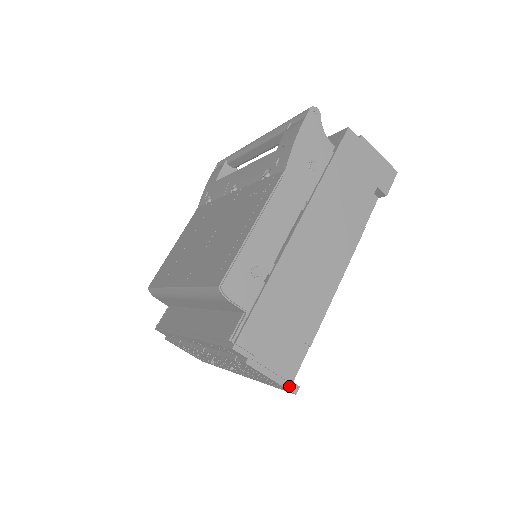
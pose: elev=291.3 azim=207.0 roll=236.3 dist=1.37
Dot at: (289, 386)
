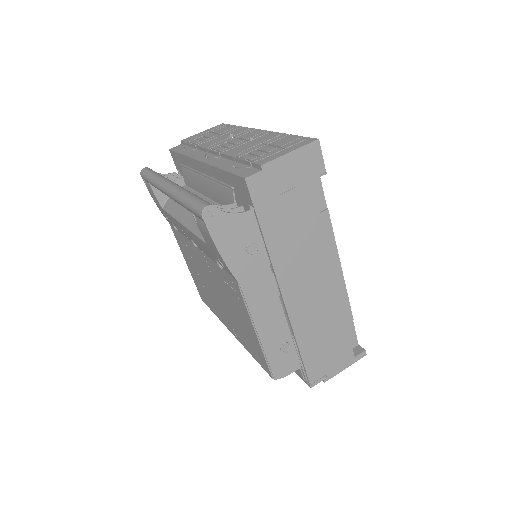
Dot at: (359, 358)
